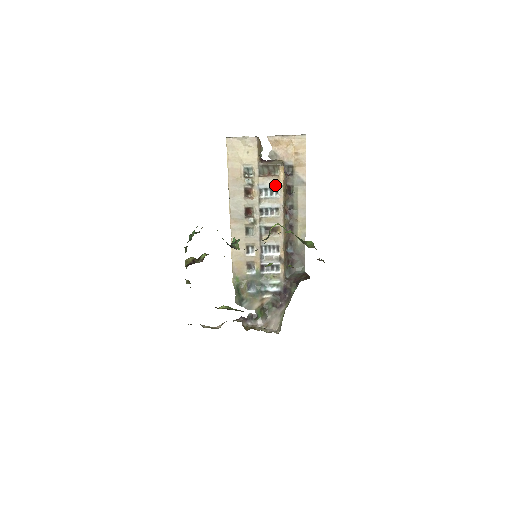
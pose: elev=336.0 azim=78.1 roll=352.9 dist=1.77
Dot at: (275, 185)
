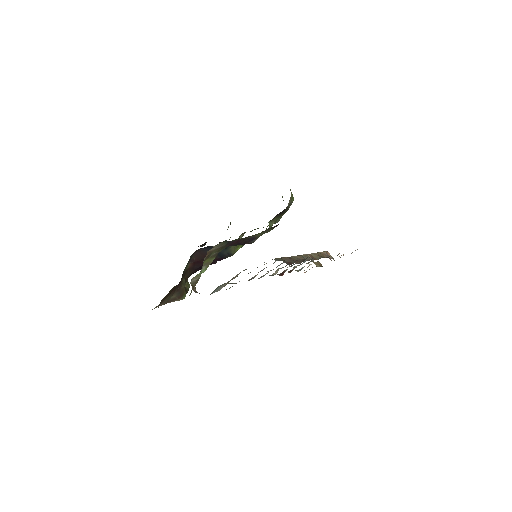
Dot at: occluded
